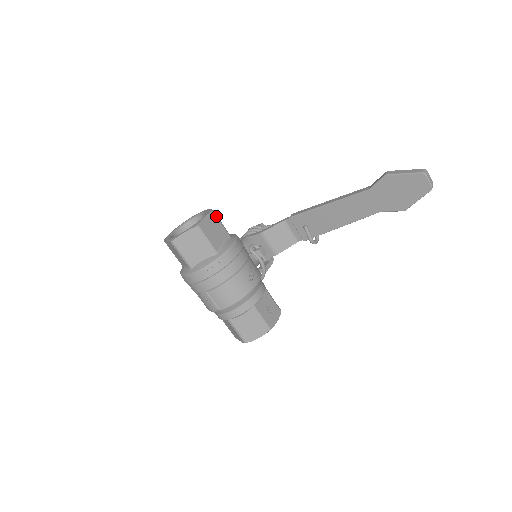
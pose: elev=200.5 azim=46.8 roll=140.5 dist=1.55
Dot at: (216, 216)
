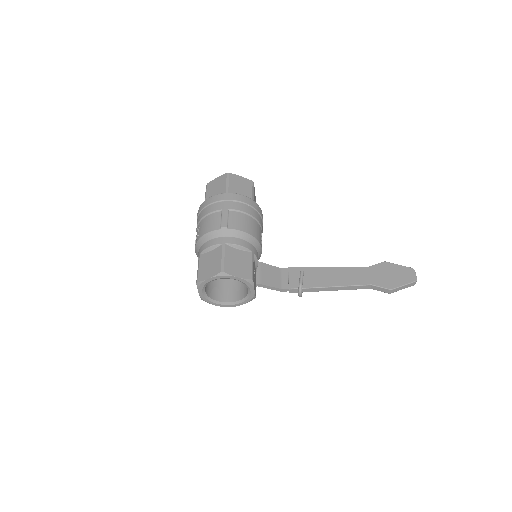
Dot at: occluded
